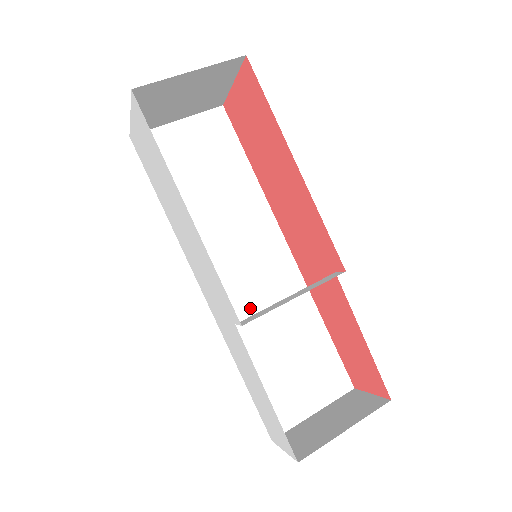
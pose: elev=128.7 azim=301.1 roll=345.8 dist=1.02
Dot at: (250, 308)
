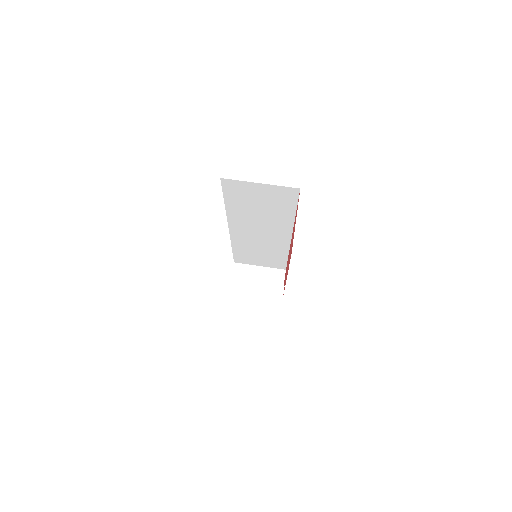
Dot at: (251, 241)
